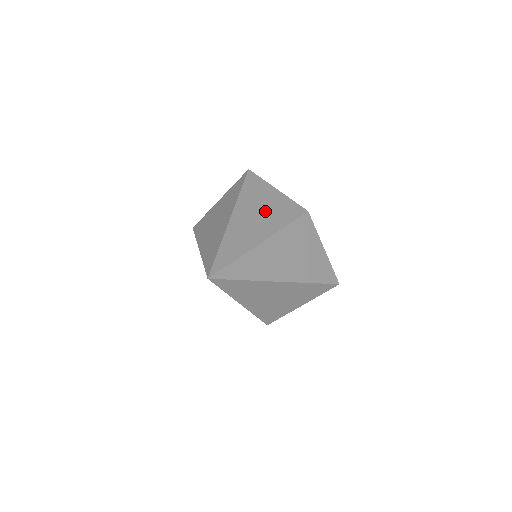
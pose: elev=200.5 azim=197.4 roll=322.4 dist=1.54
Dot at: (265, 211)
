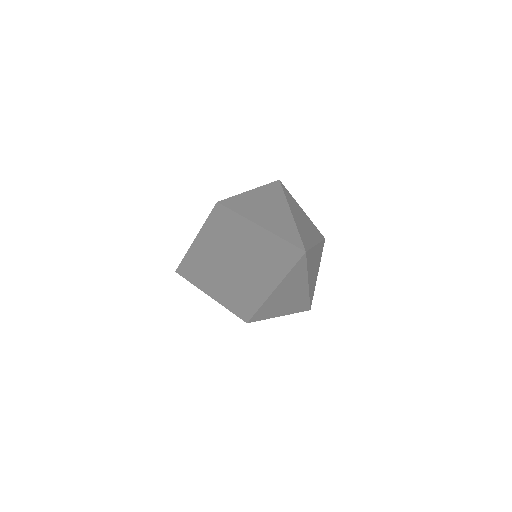
Dot at: (306, 221)
